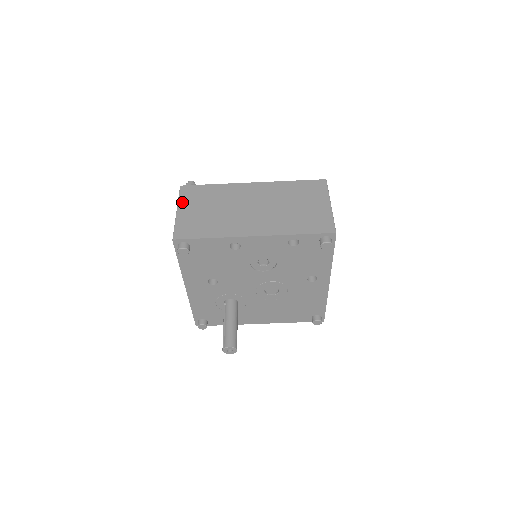
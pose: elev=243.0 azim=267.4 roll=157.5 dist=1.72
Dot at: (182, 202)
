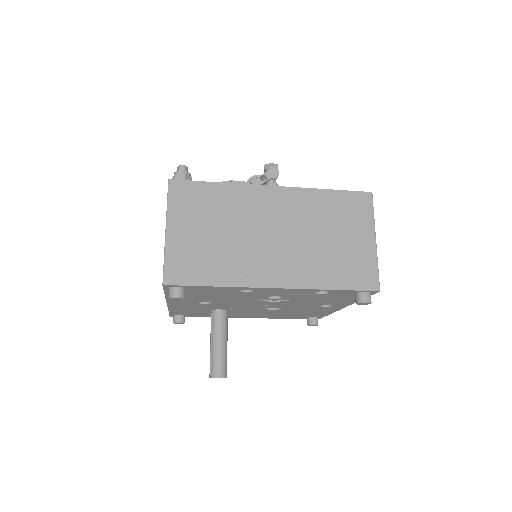
Dot at: (173, 213)
